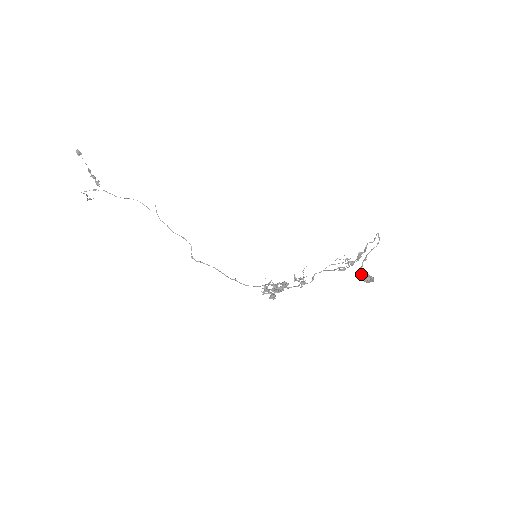
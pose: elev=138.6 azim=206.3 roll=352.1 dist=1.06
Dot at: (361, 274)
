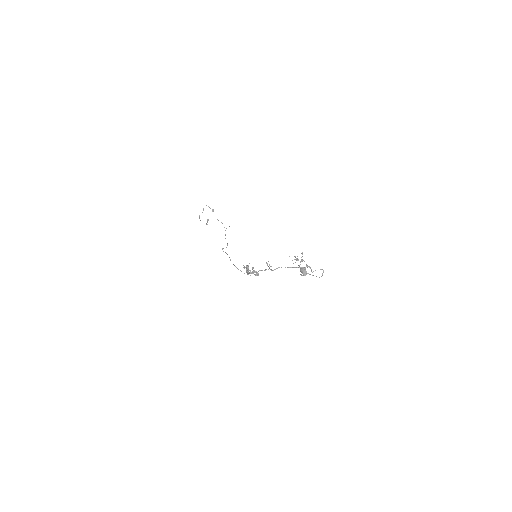
Dot at: occluded
